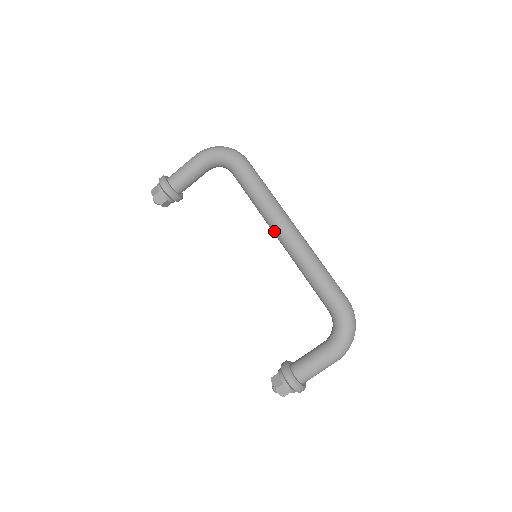
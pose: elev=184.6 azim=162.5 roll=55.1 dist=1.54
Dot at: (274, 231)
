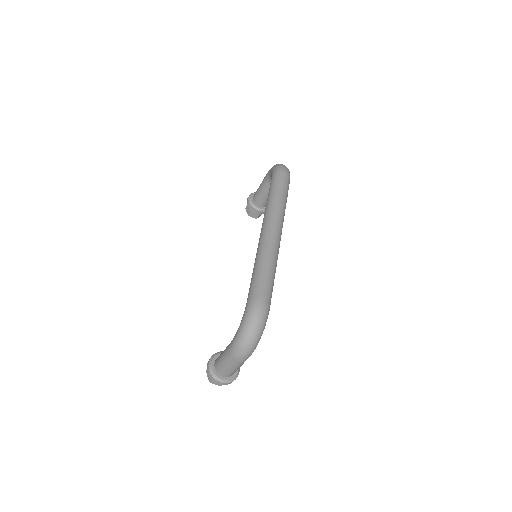
Dot at: occluded
